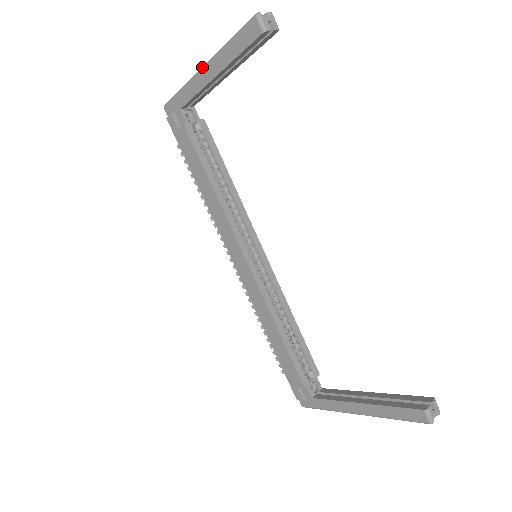
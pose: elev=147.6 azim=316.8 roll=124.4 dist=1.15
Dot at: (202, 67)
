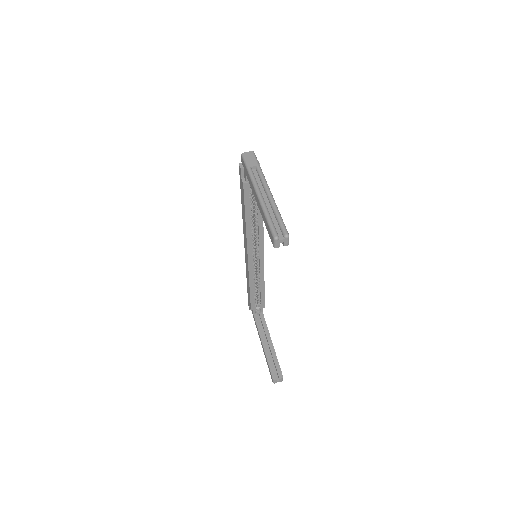
Dot at: (256, 191)
